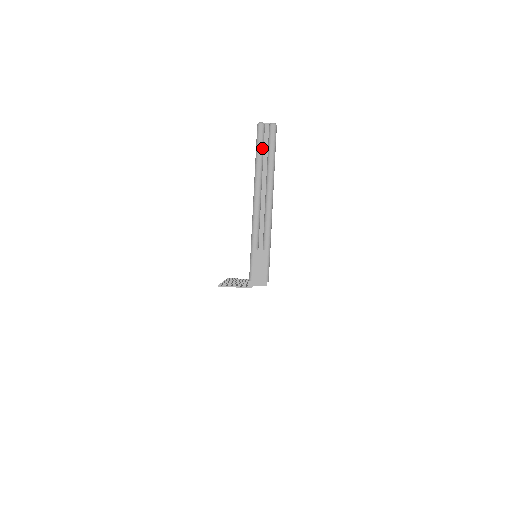
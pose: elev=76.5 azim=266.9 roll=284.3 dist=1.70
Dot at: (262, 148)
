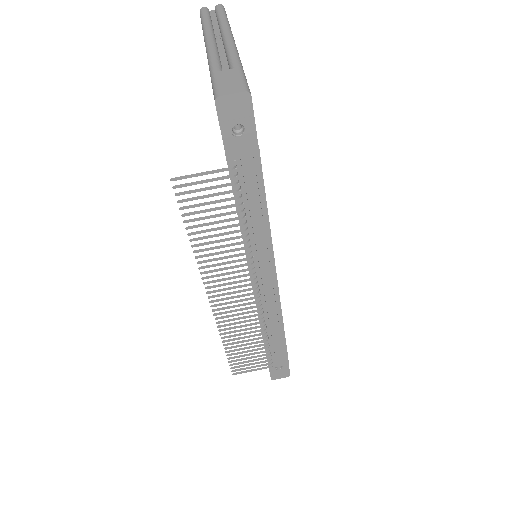
Dot at: (208, 17)
